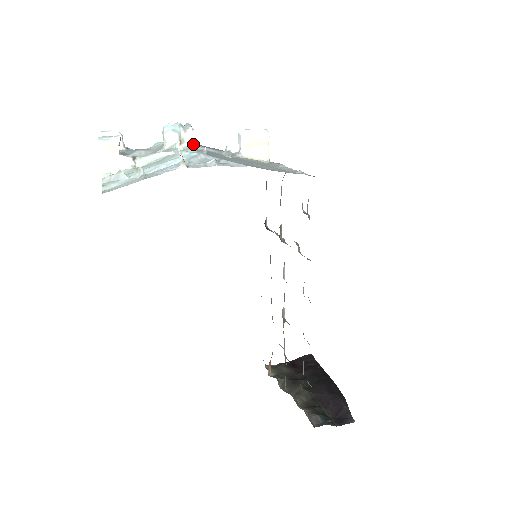
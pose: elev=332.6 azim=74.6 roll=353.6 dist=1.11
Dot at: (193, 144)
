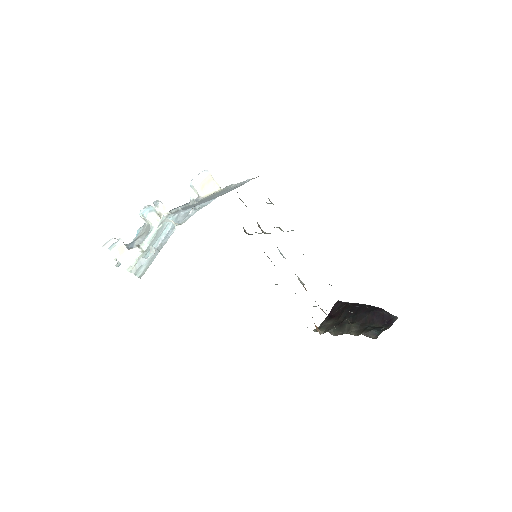
Dot at: (168, 211)
